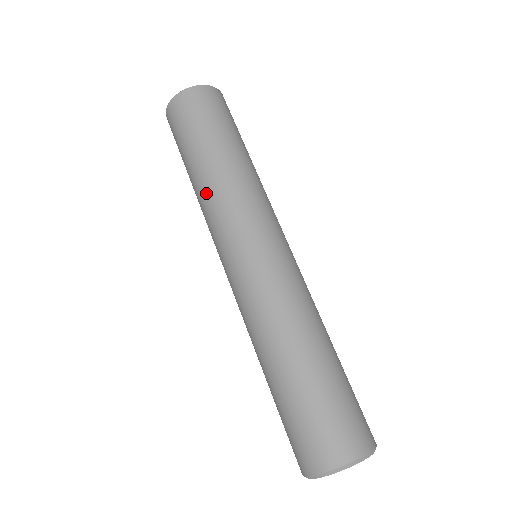
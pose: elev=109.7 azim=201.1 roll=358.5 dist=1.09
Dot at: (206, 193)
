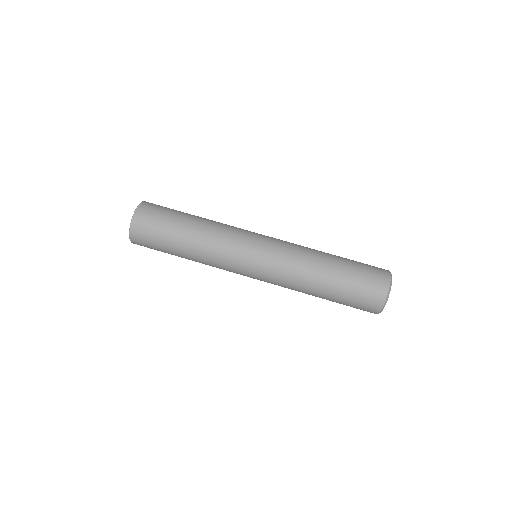
Dot at: (207, 245)
